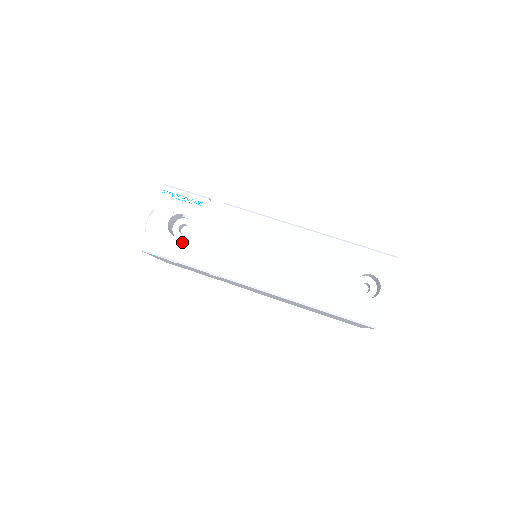
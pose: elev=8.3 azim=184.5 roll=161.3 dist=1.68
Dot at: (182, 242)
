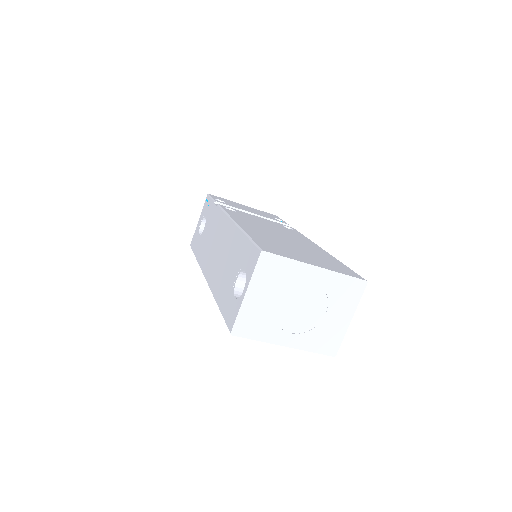
Dot at: (199, 240)
